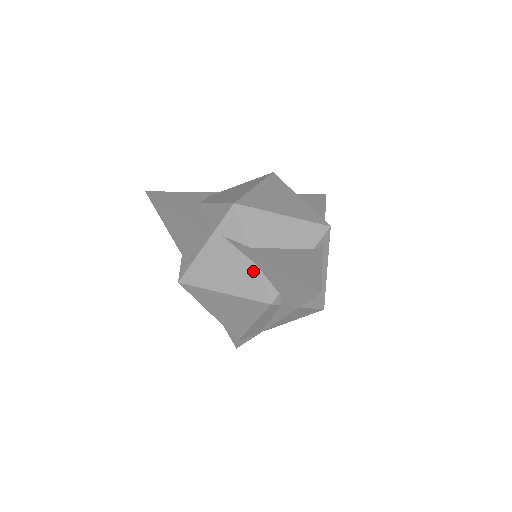
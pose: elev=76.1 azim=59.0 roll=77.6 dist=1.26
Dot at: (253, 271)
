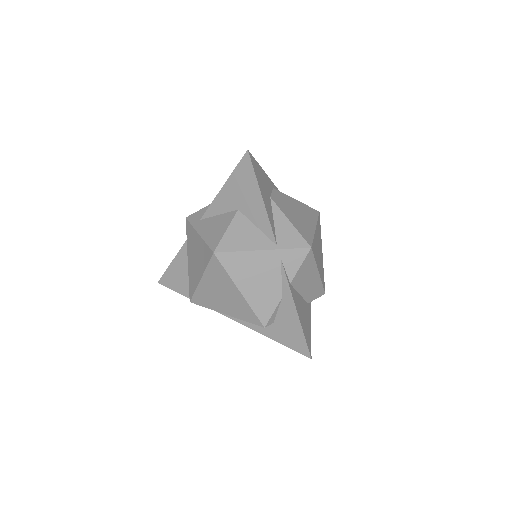
Dot at: (276, 299)
